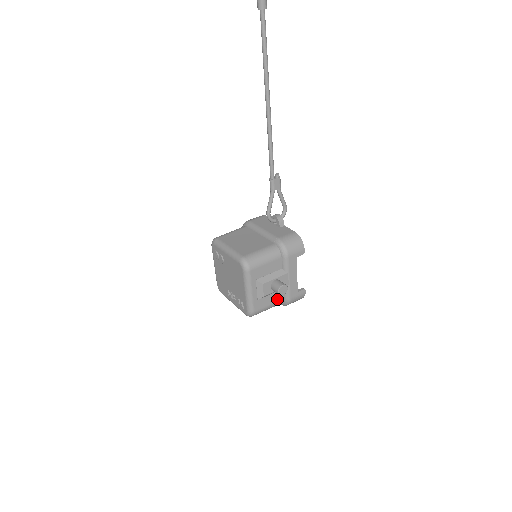
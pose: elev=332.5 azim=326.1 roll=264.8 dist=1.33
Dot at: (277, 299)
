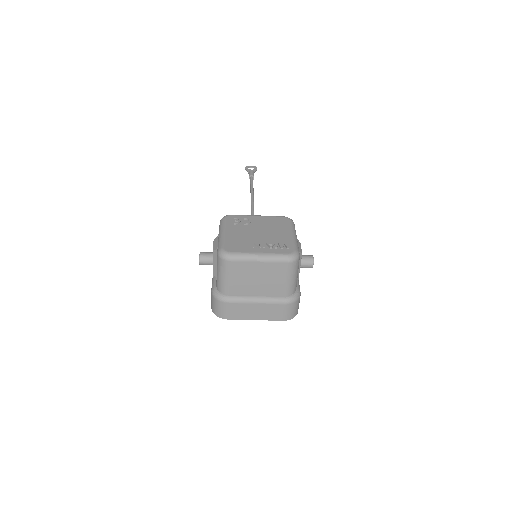
Dot at: occluded
